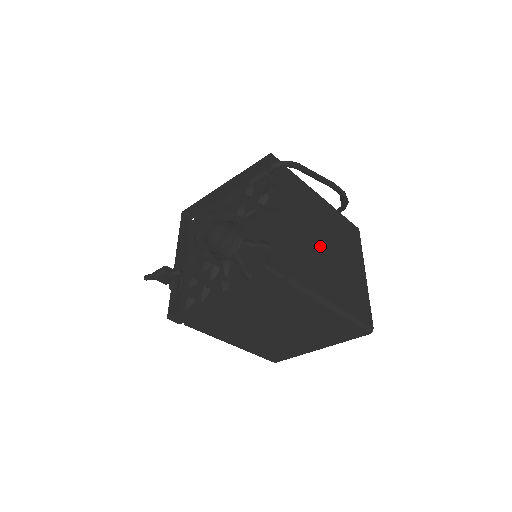
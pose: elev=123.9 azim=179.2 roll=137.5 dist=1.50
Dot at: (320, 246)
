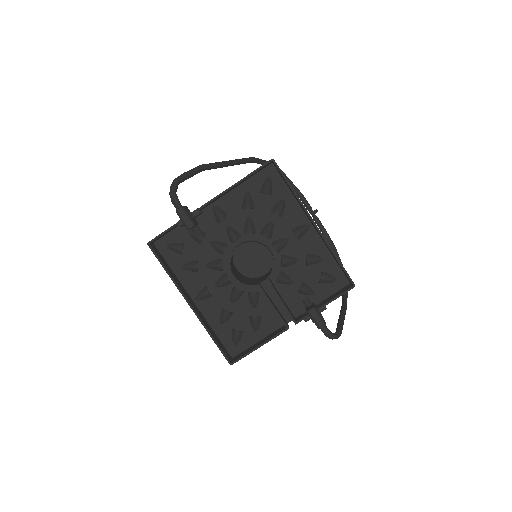
Dot at: occluded
